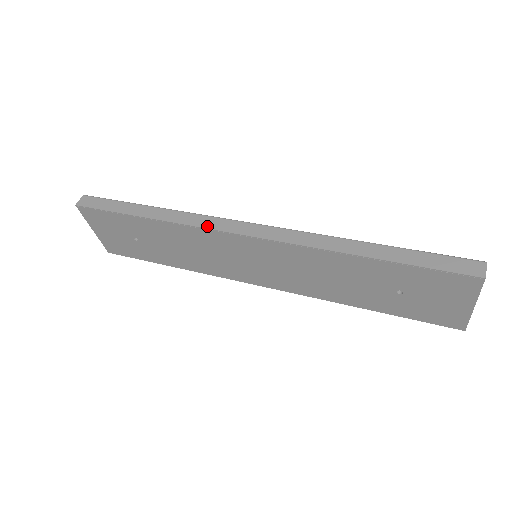
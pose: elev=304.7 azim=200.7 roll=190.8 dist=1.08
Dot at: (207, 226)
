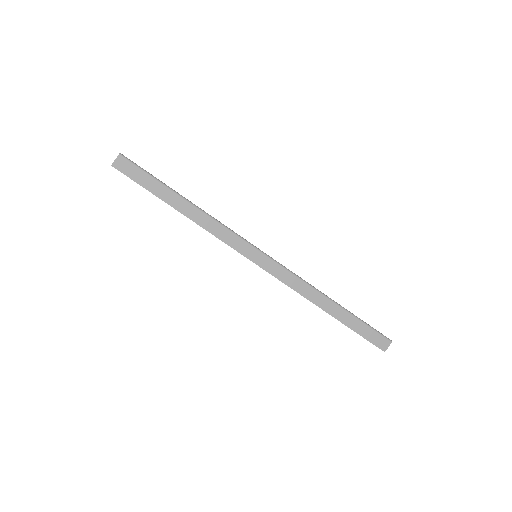
Dot at: (231, 244)
